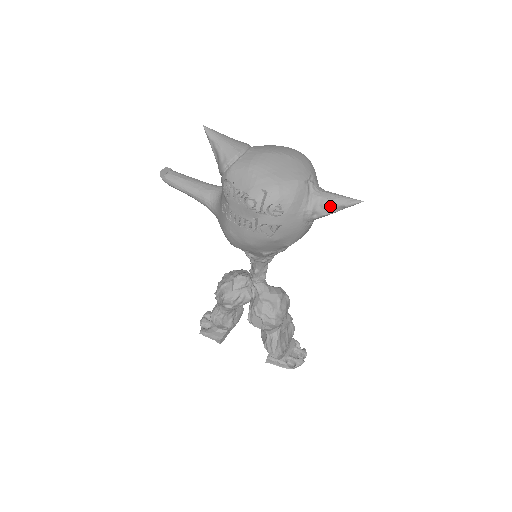
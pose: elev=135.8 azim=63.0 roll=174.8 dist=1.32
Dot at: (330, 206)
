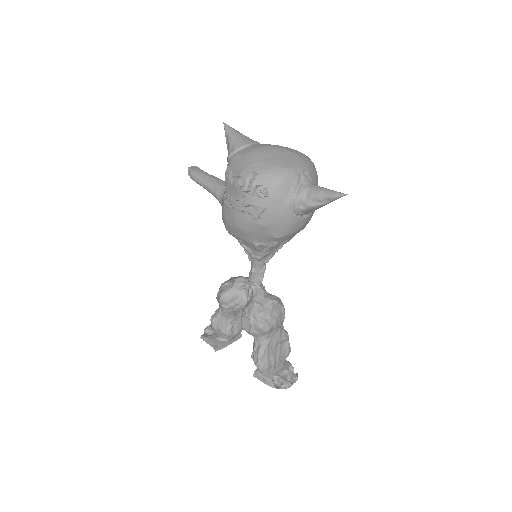
Dot at: (316, 197)
